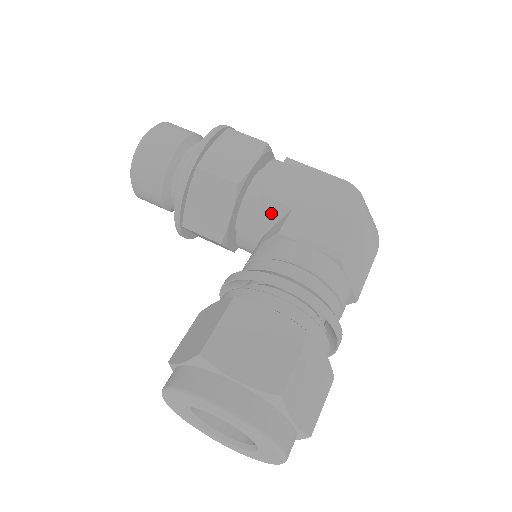
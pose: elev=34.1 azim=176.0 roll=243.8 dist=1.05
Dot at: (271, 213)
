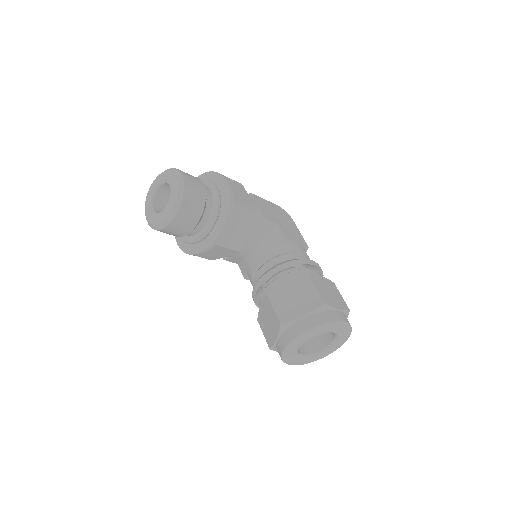
Dot at: (267, 228)
